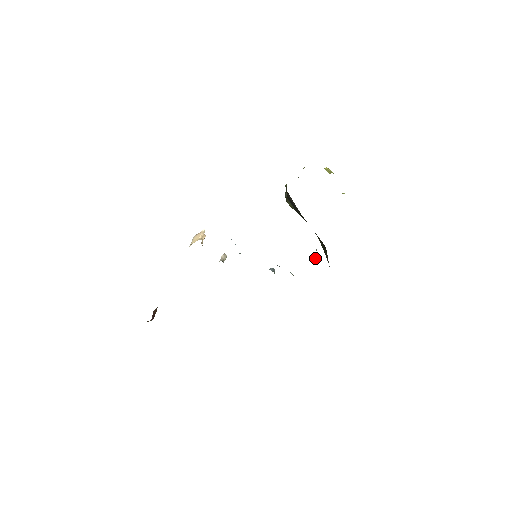
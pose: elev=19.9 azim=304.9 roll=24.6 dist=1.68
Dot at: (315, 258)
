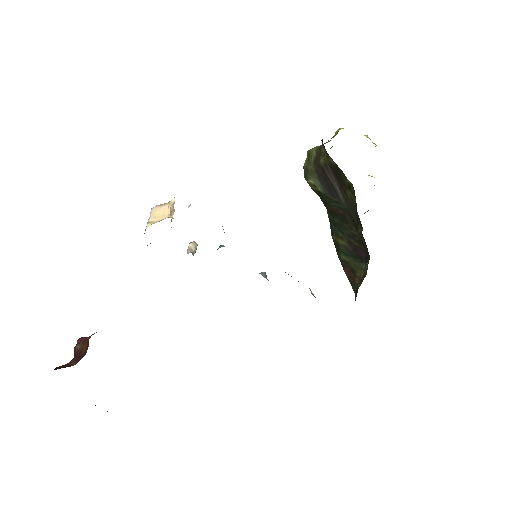
Dot at: (361, 276)
